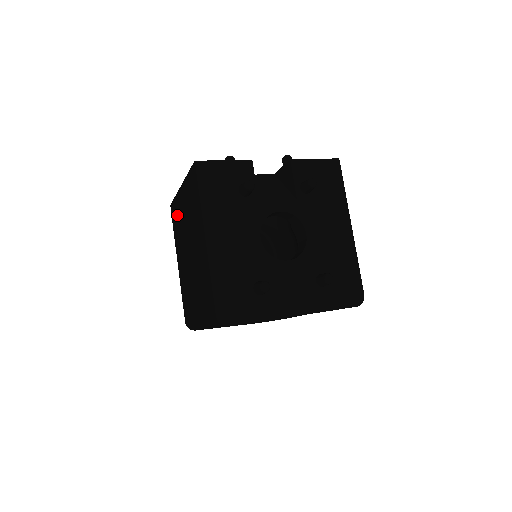
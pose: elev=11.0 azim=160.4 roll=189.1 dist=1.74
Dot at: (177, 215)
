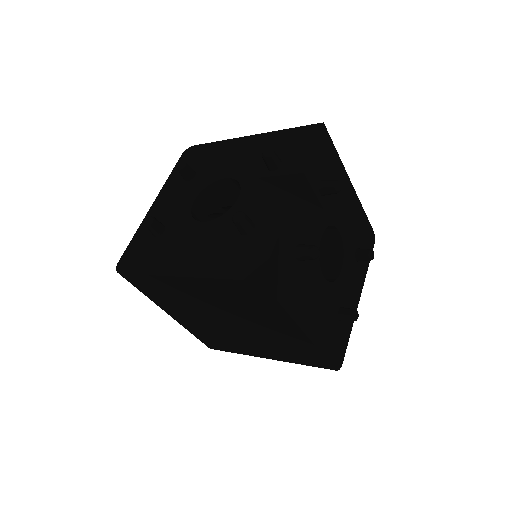
Dot at: (164, 290)
